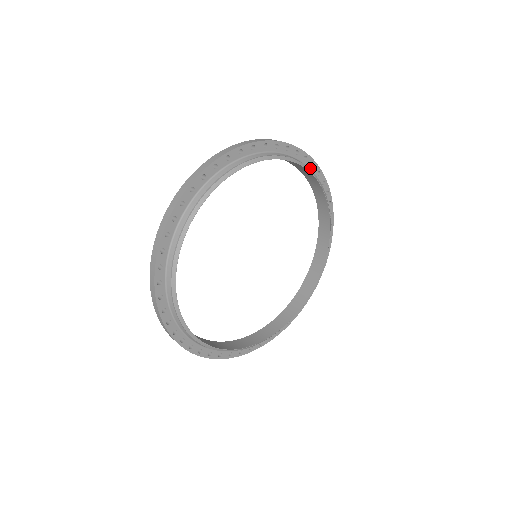
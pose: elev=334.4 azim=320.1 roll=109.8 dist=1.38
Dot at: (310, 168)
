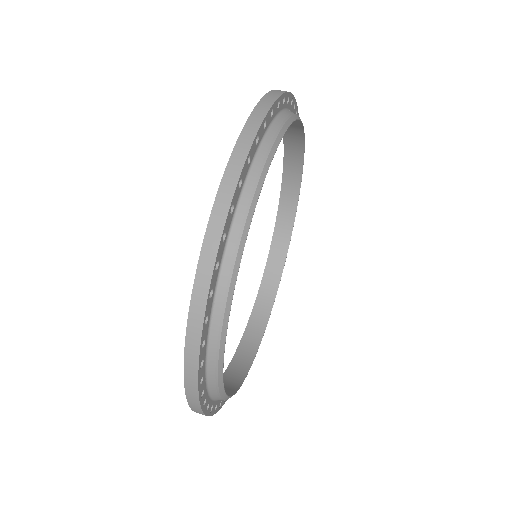
Dot at: (270, 120)
